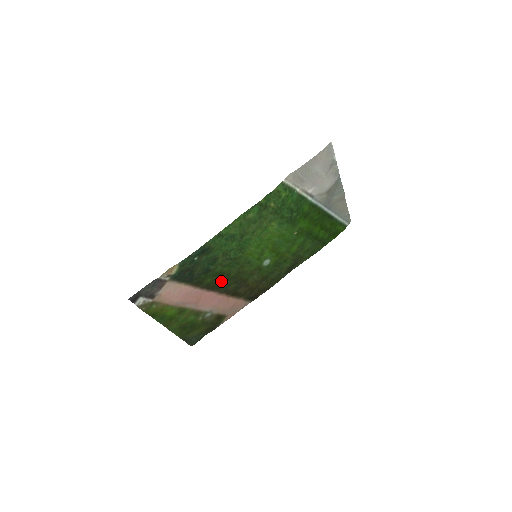
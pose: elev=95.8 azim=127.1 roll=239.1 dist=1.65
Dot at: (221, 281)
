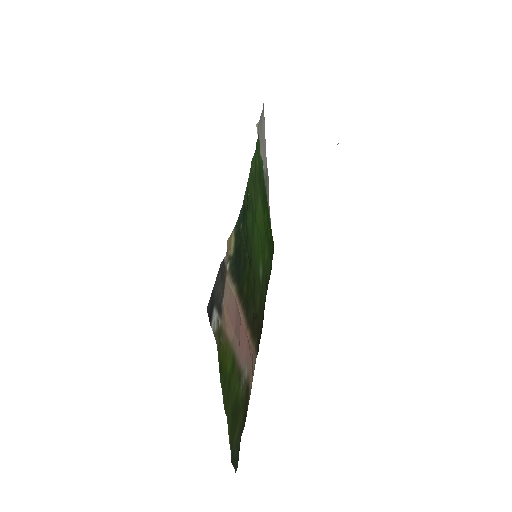
Dot at: (248, 296)
